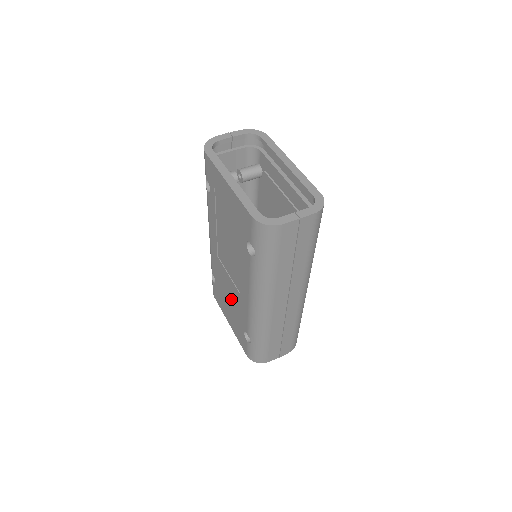
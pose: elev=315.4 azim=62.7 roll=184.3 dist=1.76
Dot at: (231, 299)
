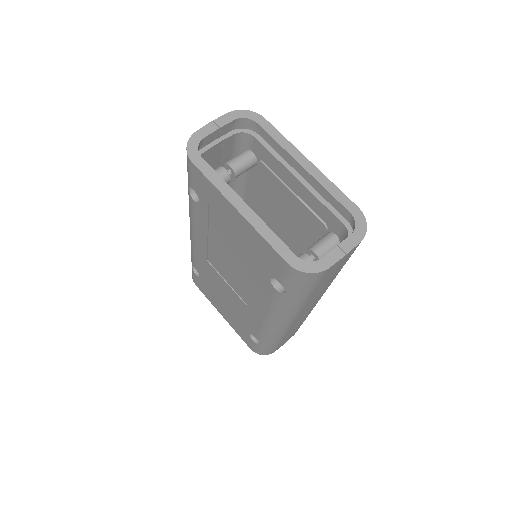
Dot at: (229, 302)
